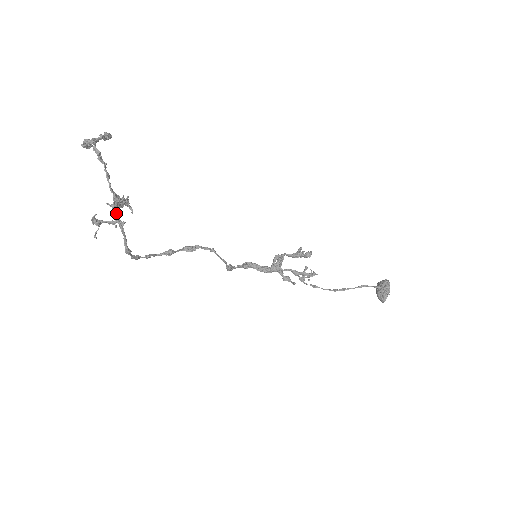
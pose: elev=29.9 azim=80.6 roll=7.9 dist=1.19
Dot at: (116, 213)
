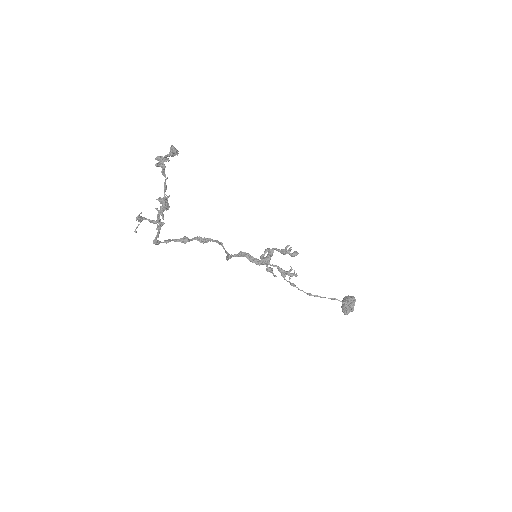
Dot at: occluded
